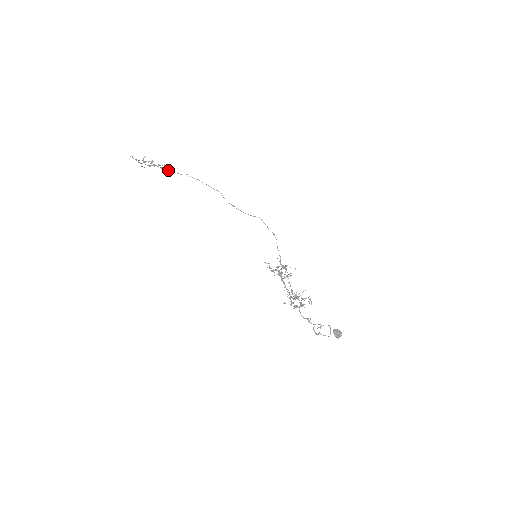
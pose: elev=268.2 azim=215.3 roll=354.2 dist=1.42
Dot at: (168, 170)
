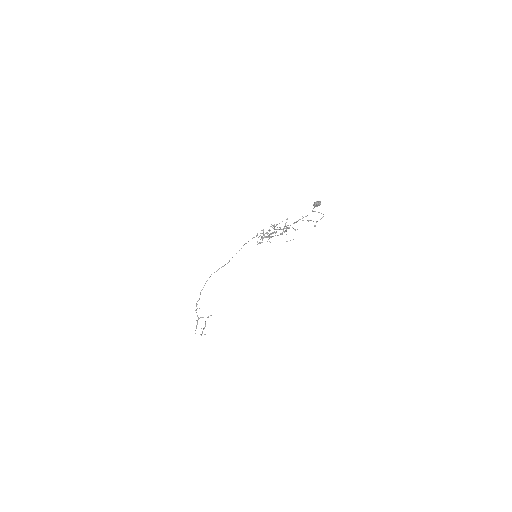
Dot at: occluded
